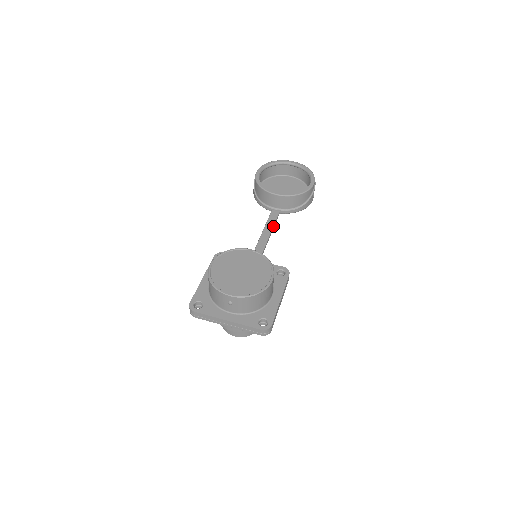
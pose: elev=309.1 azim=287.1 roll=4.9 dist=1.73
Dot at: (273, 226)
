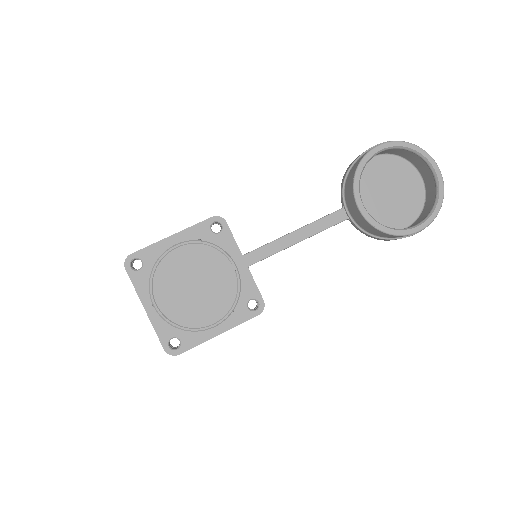
Dot at: (319, 232)
